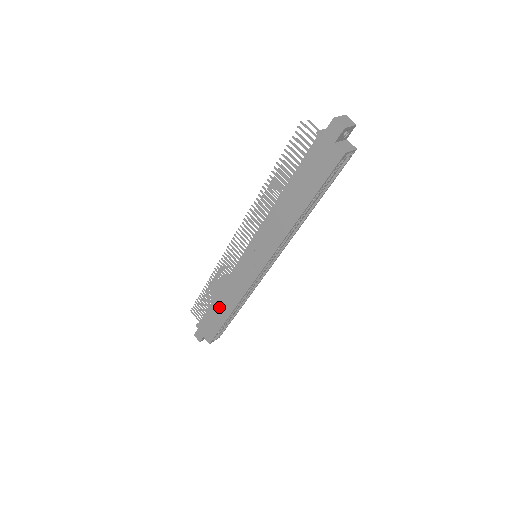
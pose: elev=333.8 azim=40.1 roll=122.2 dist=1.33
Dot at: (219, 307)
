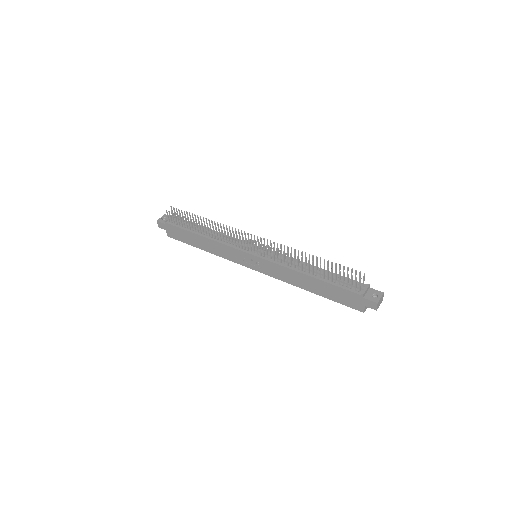
Dot at: (198, 240)
